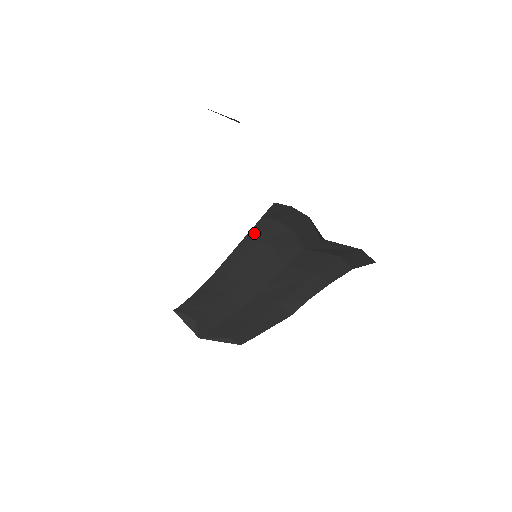
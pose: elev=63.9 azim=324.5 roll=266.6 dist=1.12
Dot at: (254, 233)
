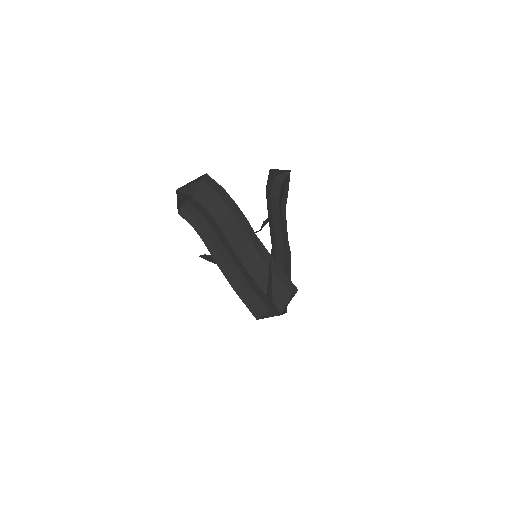
Dot at: (201, 234)
